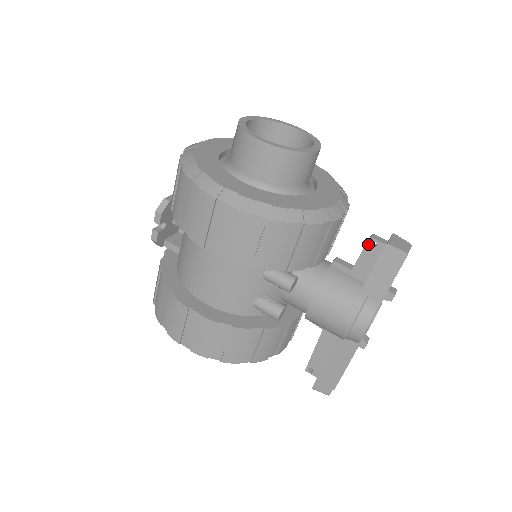
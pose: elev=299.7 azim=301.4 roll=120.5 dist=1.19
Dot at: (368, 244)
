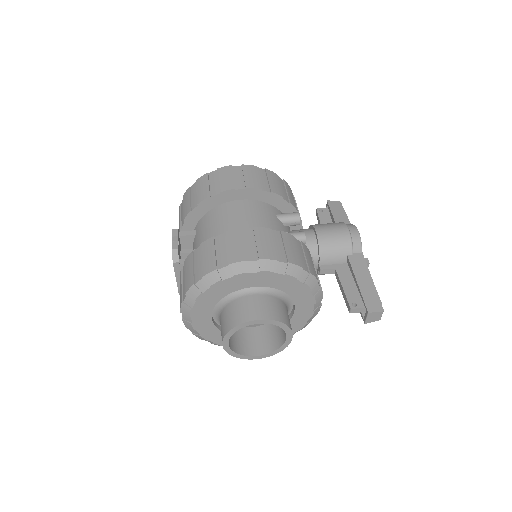
Dot at: (318, 212)
